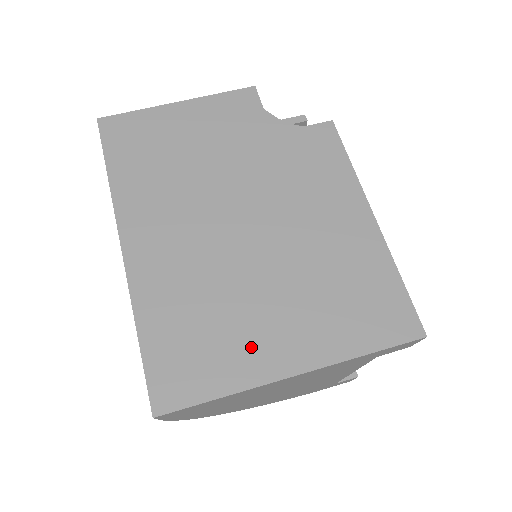
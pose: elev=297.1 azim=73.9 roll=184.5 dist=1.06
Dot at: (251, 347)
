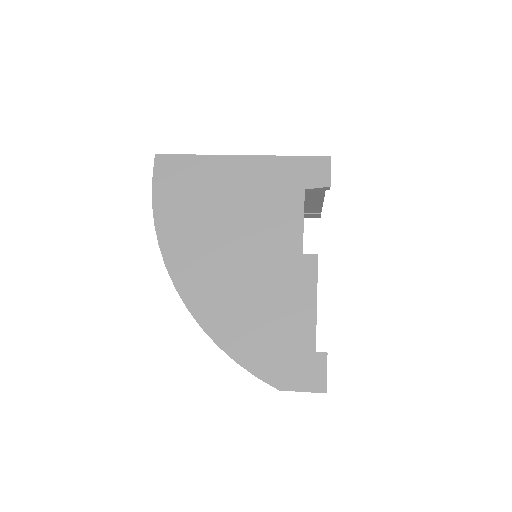
Dot at: occluded
